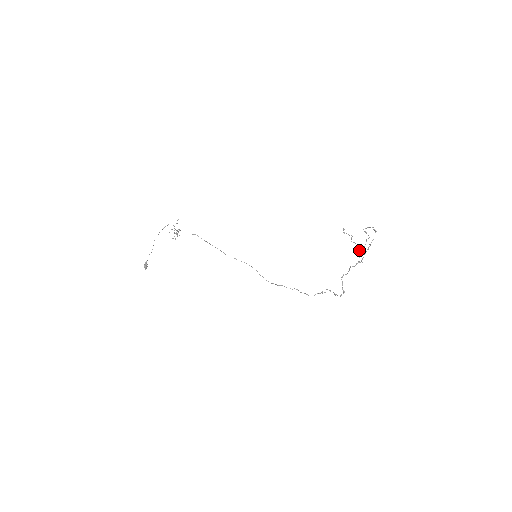
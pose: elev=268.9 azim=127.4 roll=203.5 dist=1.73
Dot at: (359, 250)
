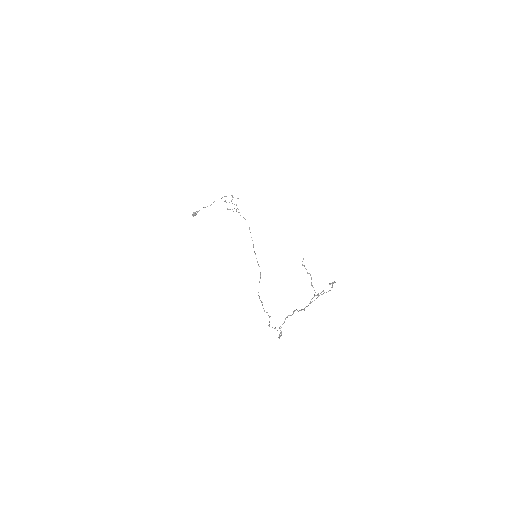
Dot at: occluded
